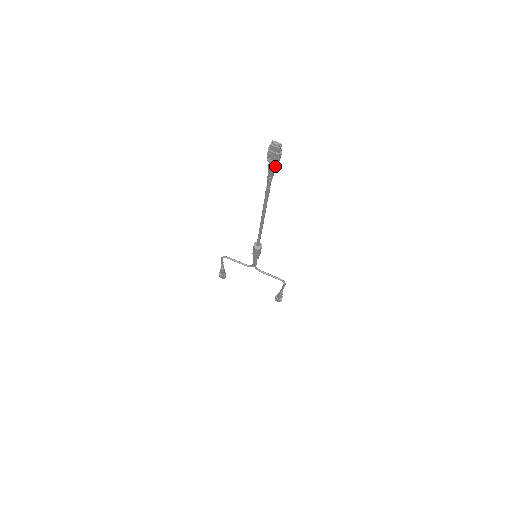
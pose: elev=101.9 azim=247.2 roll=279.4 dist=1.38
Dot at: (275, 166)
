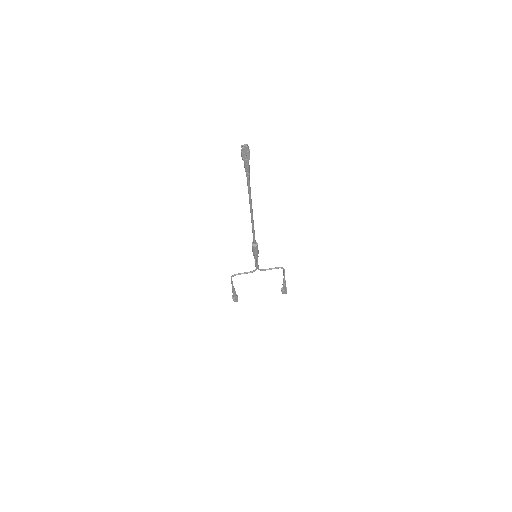
Dot at: occluded
